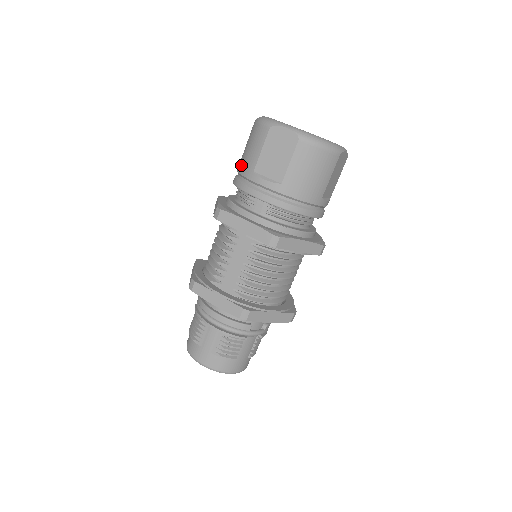
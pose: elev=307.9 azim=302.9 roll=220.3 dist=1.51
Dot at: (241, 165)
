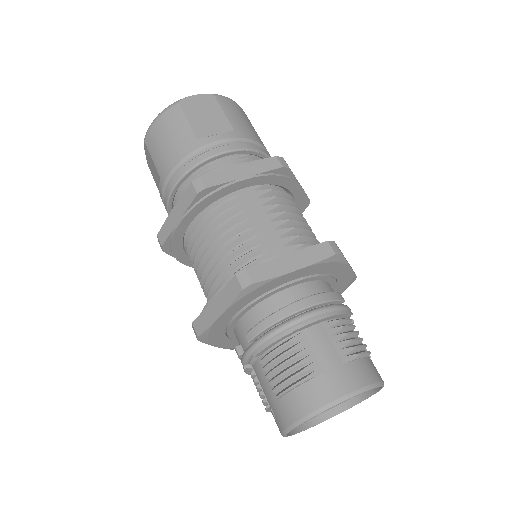
Dot at: (172, 157)
